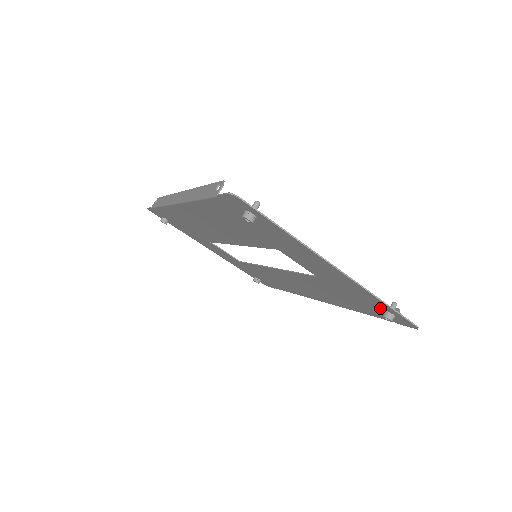
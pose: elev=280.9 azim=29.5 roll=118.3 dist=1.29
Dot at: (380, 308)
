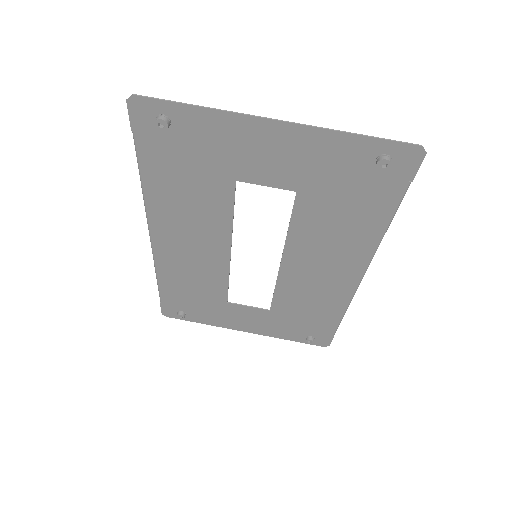
Dot at: (370, 162)
